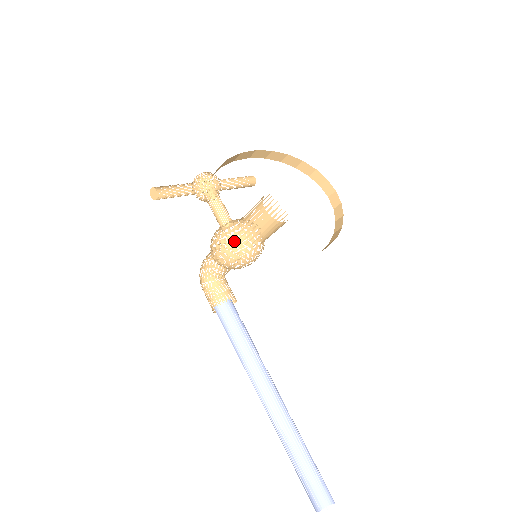
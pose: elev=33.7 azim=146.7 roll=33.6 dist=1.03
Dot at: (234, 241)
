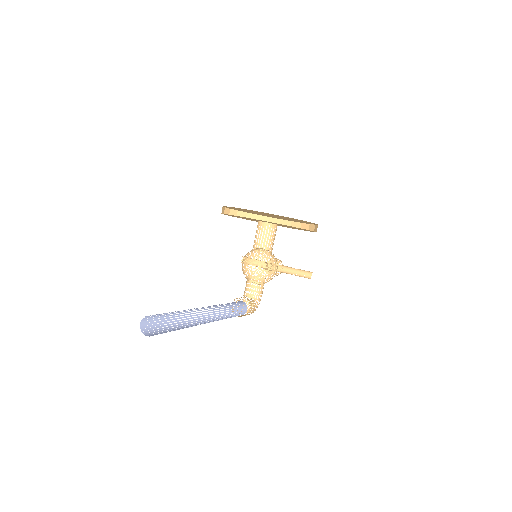
Dot at: occluded
